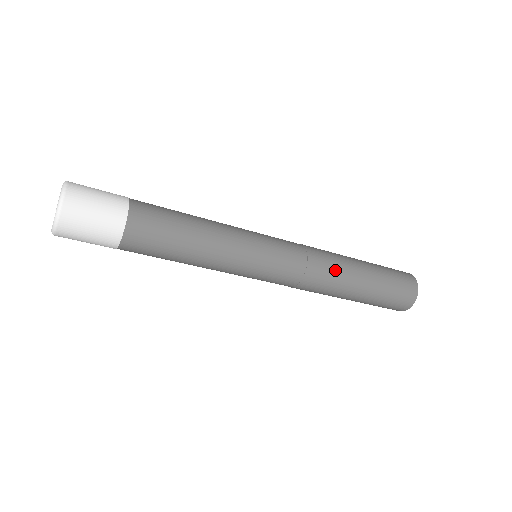
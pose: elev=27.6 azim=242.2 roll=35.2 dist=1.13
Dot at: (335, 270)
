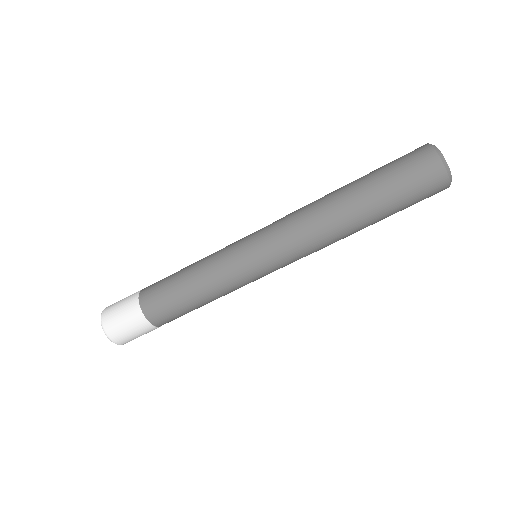
Dot at: (315, 201)
